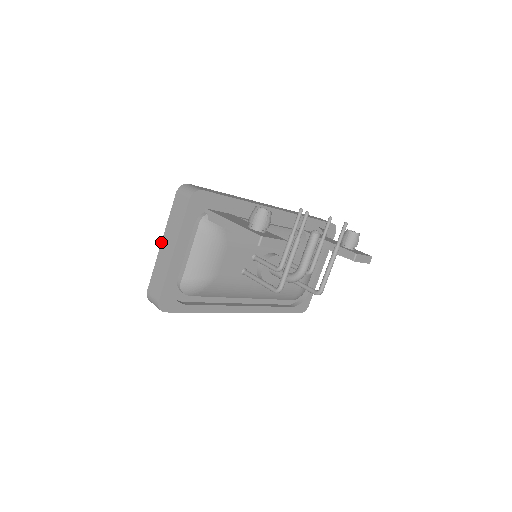
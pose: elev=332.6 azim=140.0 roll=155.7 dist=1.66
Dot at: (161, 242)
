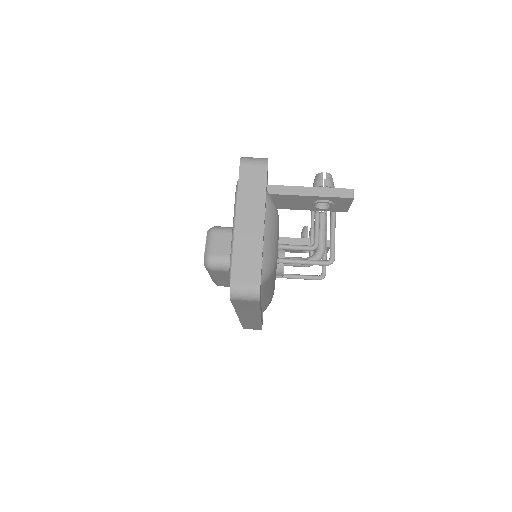
Dot at: (235, 220)
